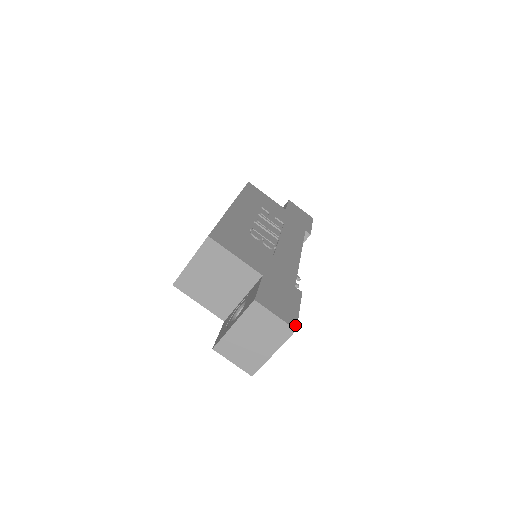
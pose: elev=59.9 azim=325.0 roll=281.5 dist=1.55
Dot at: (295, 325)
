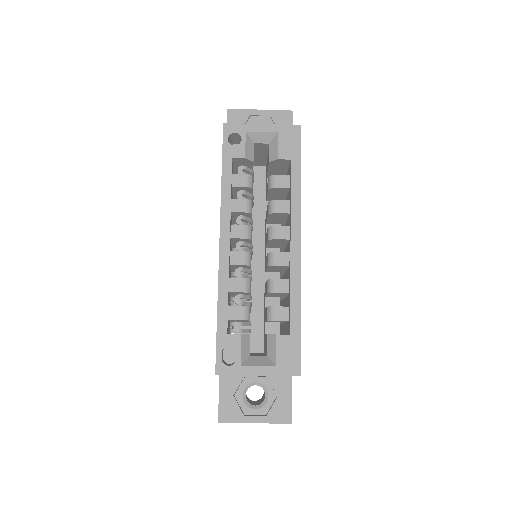
Dot at: occluded
